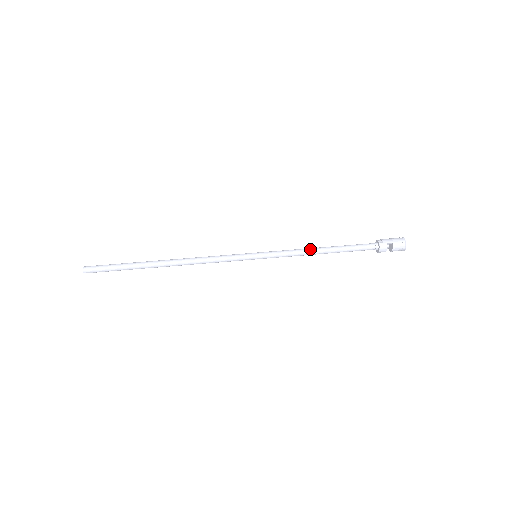
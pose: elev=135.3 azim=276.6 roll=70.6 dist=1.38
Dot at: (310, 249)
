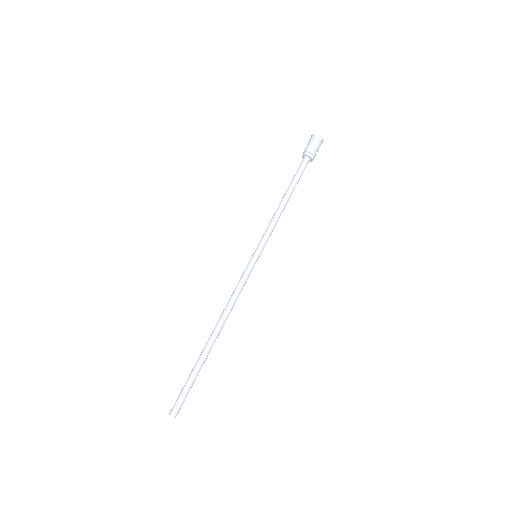
Dot at: (281, 211)
